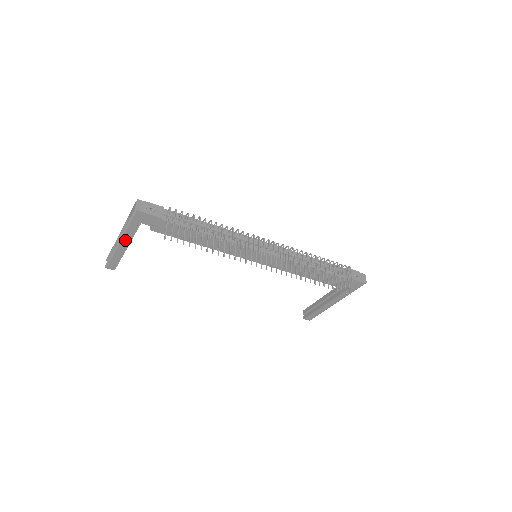
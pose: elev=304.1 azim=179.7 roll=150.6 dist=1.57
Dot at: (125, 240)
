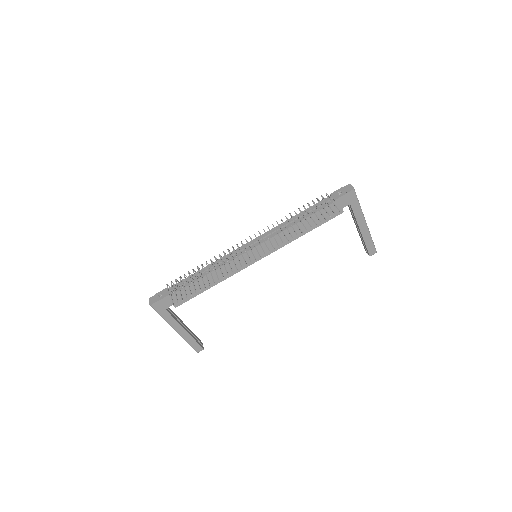
Dot at: (176, 327)
